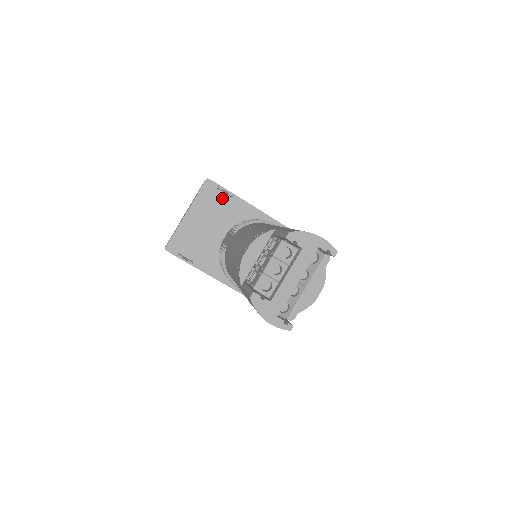
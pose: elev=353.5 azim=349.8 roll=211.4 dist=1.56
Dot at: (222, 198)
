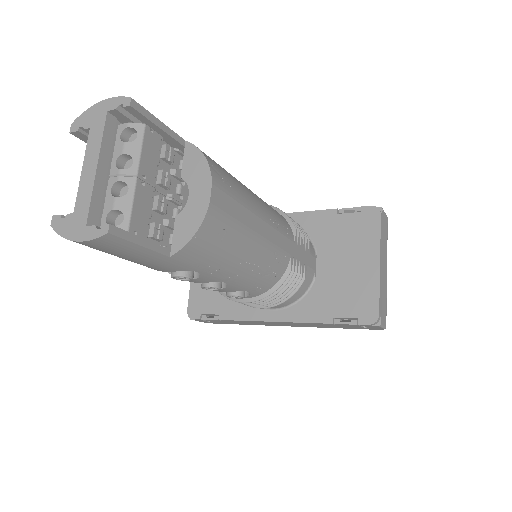
Dot at: occluded
